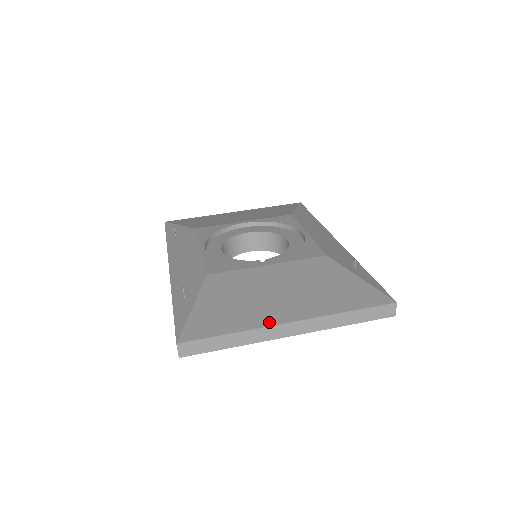
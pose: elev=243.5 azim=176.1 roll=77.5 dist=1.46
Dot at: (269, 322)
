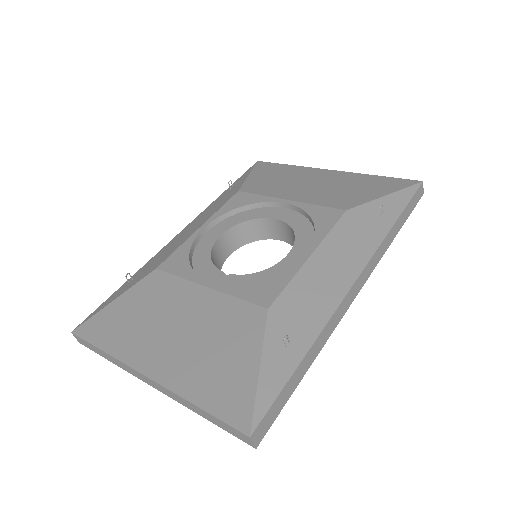
Dot at: (132, 361)
